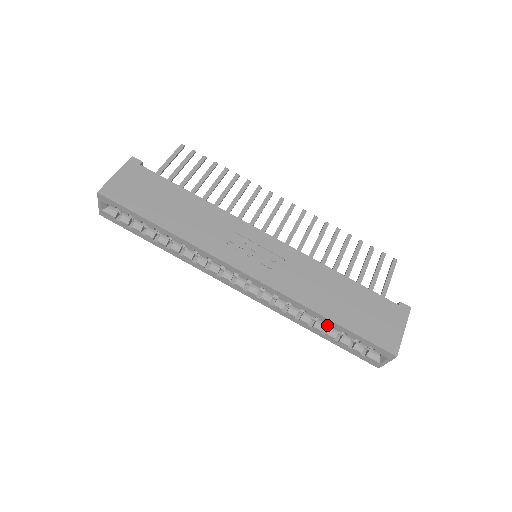
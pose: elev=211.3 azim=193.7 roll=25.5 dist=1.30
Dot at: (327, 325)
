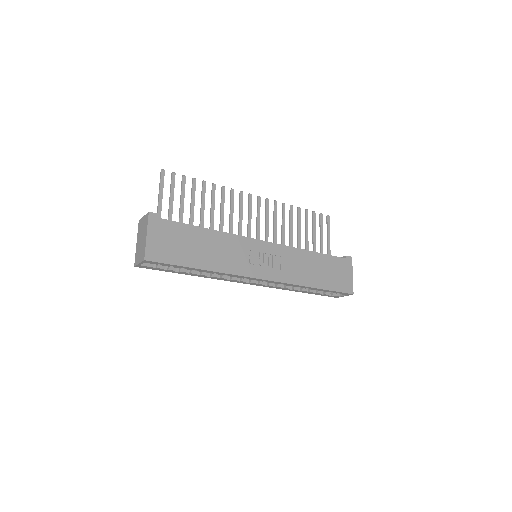
Dot at: occluded
